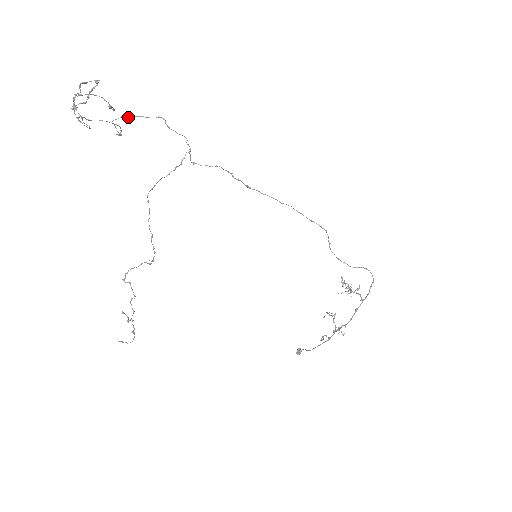
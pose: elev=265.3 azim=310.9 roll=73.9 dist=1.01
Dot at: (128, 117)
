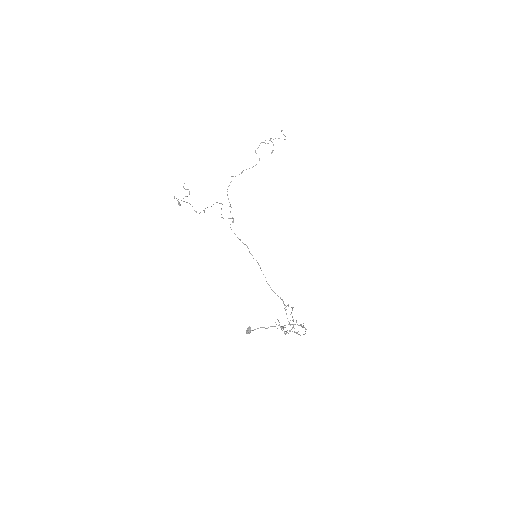
Dot at: occluded
